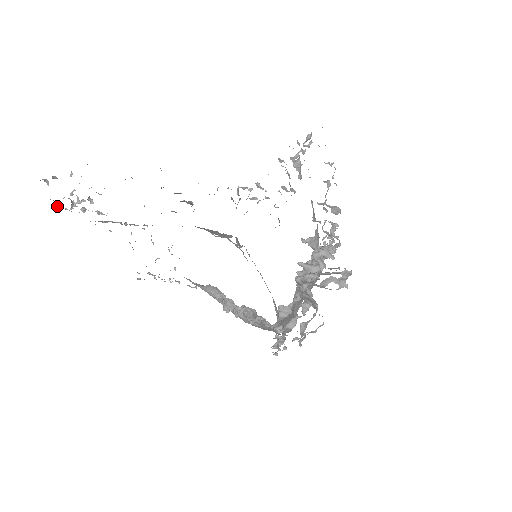
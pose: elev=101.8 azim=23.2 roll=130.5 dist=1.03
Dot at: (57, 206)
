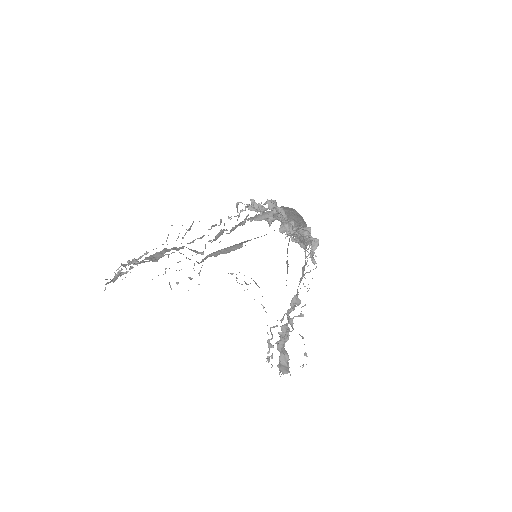
Dot at: occluded
